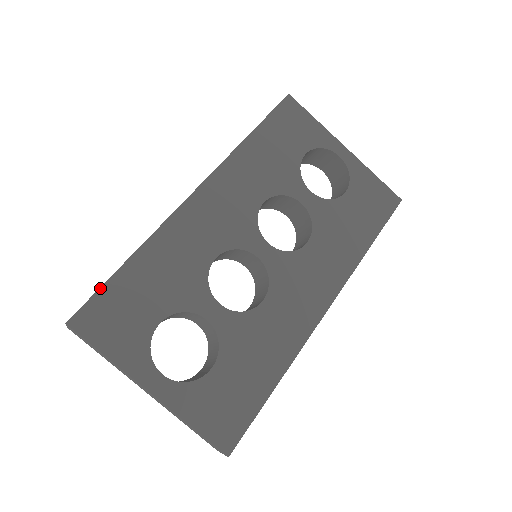
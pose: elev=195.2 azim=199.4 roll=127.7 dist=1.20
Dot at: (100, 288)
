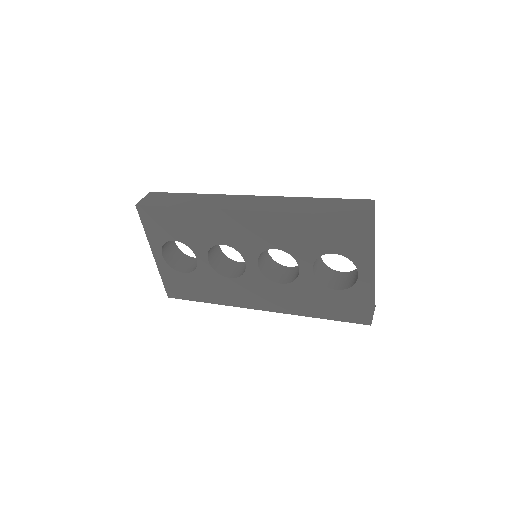
Dot at: (158, 206)
